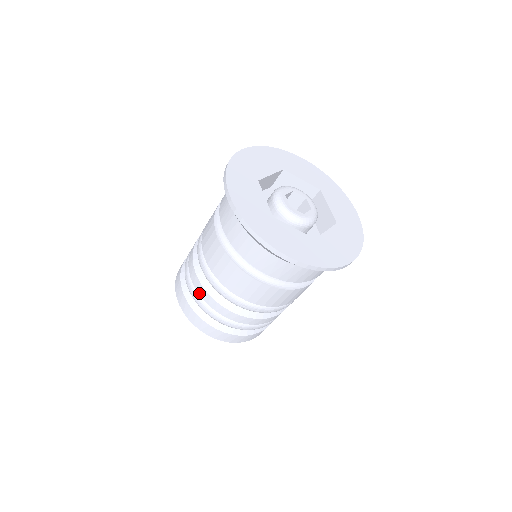
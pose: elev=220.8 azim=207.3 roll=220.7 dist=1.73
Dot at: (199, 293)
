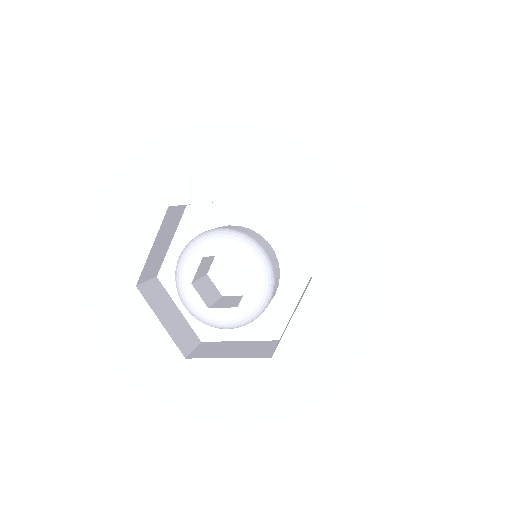
Dot at: occluded
